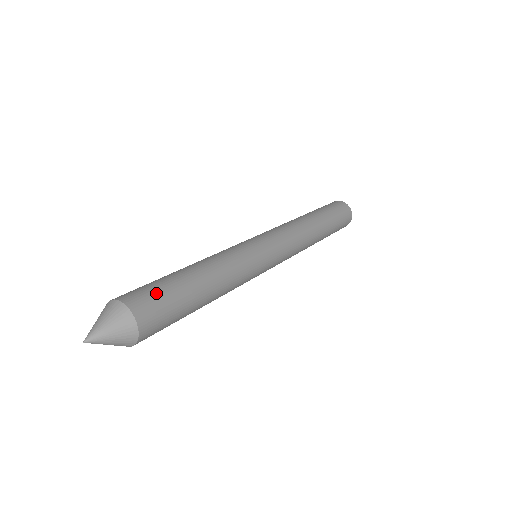
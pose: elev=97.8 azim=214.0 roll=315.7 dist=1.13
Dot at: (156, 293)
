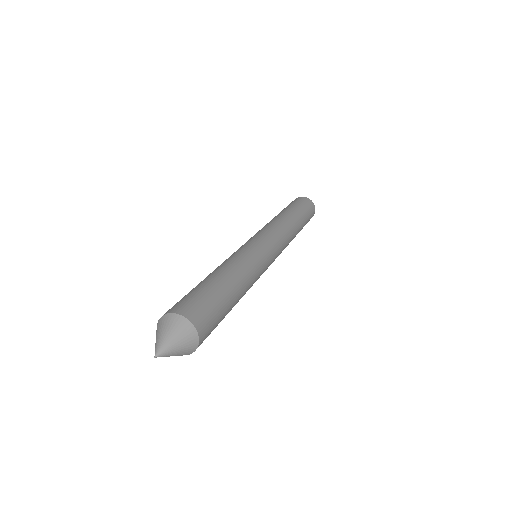
Dot at: (215, 320)
